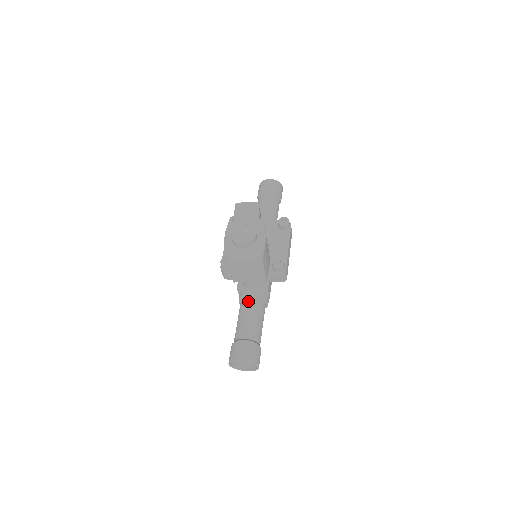
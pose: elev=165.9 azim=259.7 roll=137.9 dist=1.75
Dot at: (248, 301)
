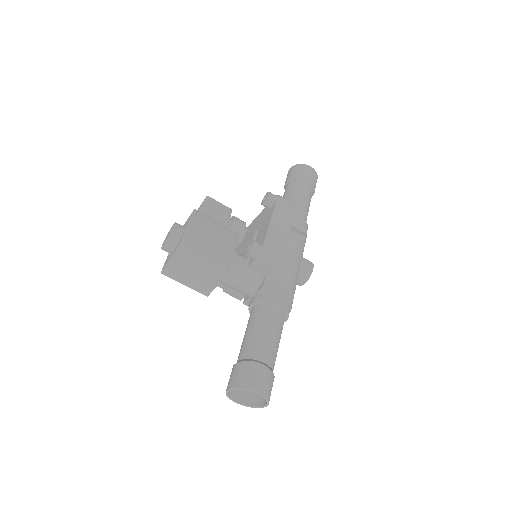
Dot at: (250, 313)
